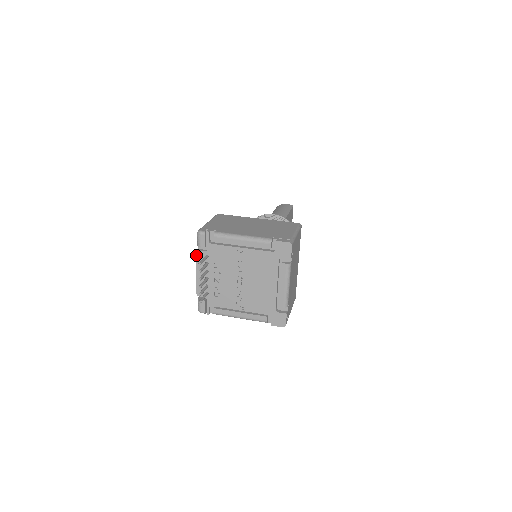
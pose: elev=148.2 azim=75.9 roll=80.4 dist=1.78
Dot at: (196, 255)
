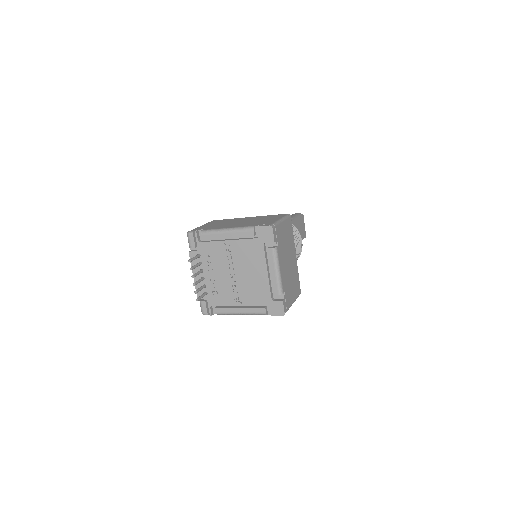
Dot at: (189, 256)
